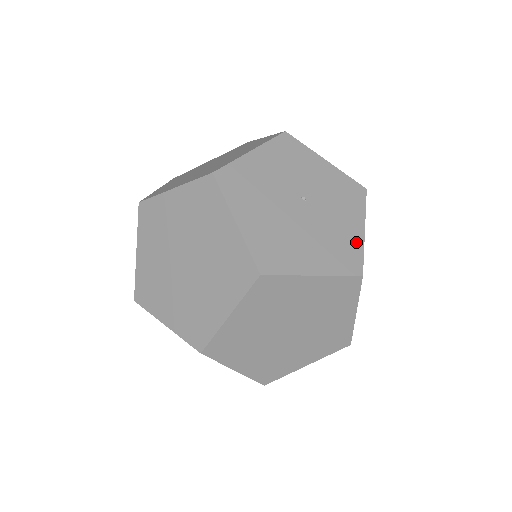
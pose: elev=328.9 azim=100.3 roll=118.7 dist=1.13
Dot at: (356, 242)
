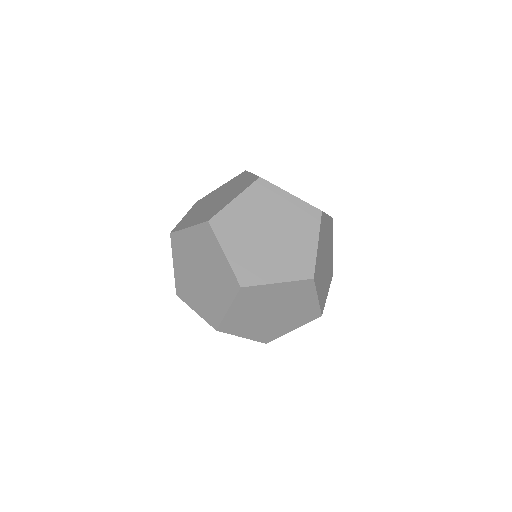
Dot at: occluded
